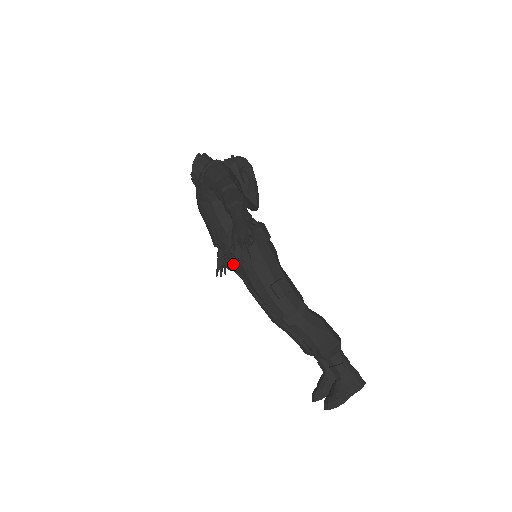
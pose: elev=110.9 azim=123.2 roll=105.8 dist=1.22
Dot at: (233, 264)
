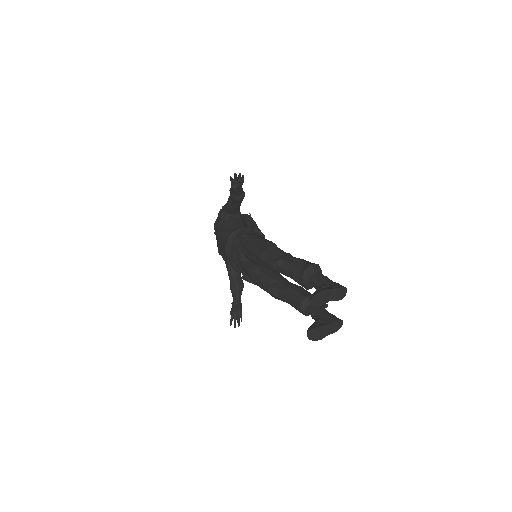
Dot at: (237, 250)
